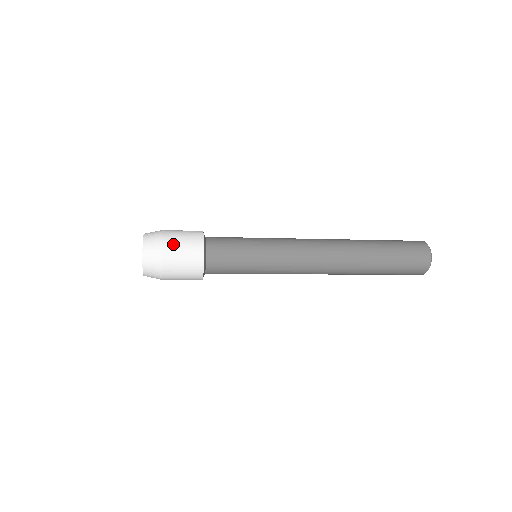
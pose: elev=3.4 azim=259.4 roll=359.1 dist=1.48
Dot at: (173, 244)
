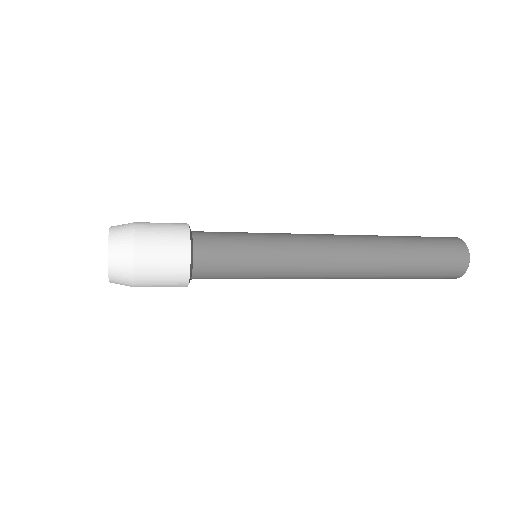
Dot at: (149, 254)
